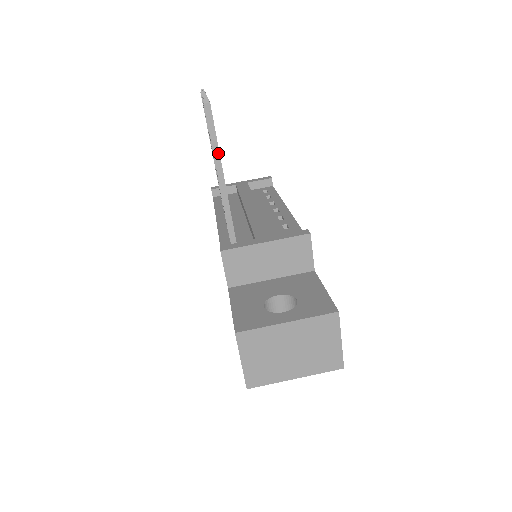
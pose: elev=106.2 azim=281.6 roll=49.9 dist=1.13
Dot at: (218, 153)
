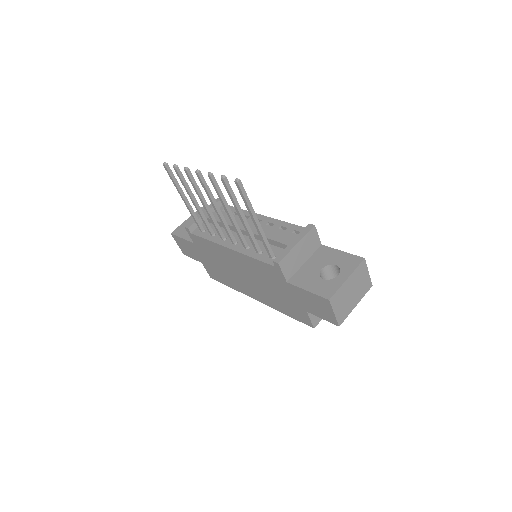
Dot at: (251, 207)
